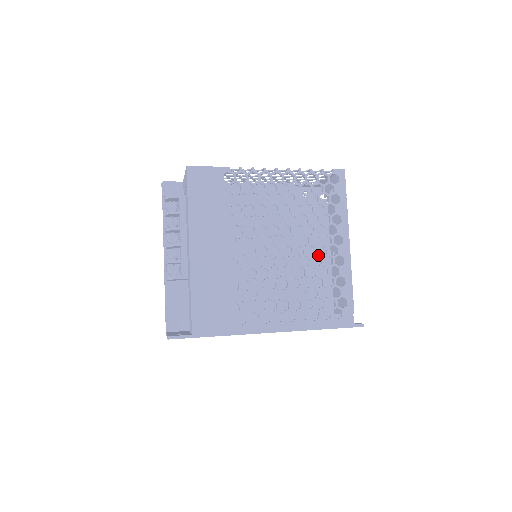
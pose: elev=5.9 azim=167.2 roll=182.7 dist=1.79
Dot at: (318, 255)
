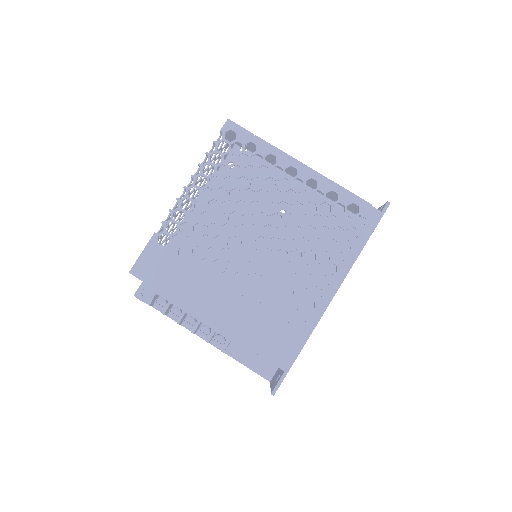
Dot at: (292, 202)
